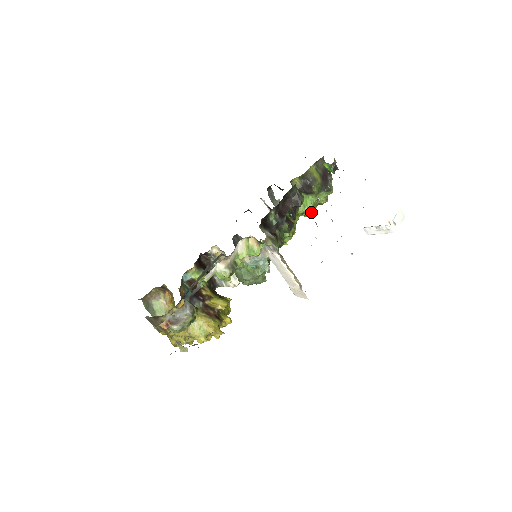
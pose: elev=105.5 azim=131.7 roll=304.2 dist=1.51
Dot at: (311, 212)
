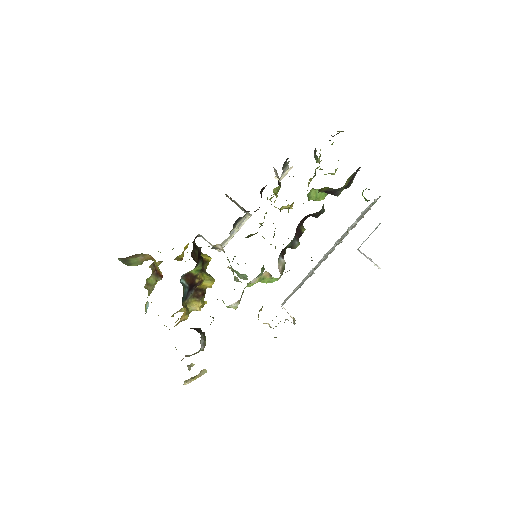
Dot at: occluded
